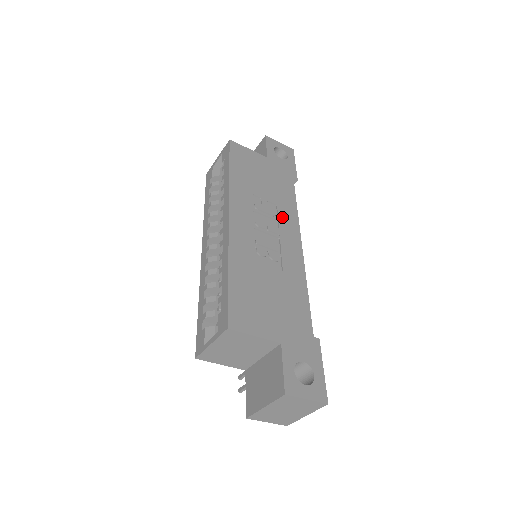
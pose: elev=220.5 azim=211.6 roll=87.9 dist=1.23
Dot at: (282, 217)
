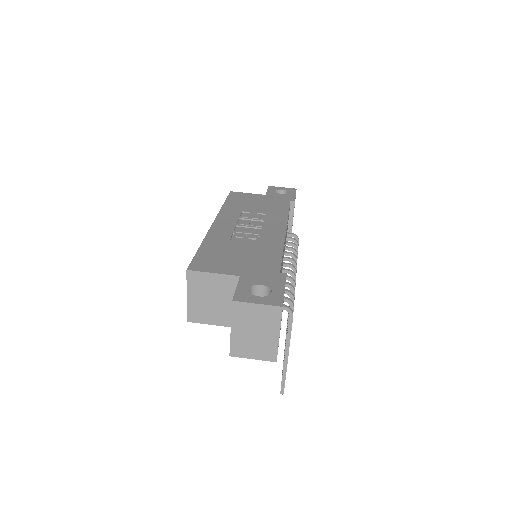
Dot at: (269, 219)
